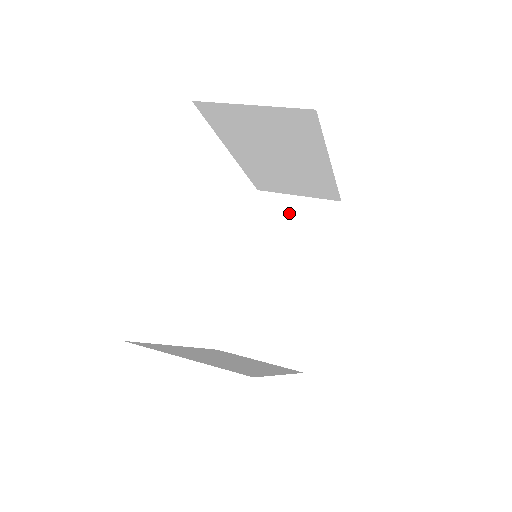
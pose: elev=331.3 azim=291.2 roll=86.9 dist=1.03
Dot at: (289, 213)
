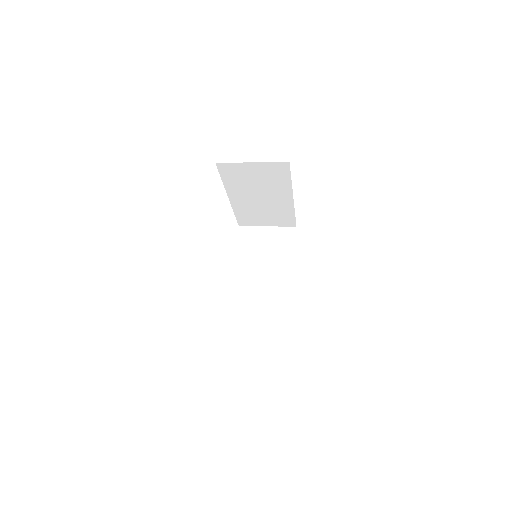
Dot at: (263, 238)
